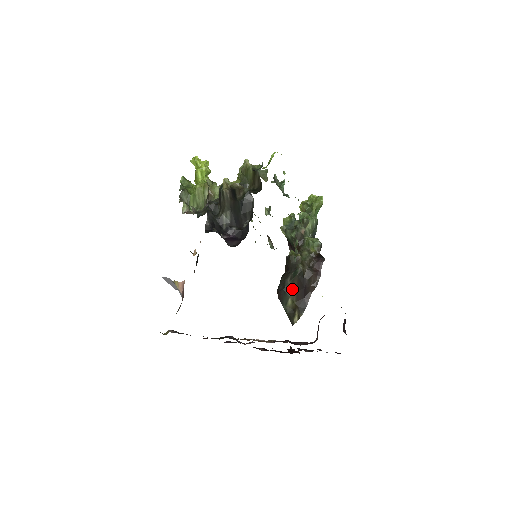
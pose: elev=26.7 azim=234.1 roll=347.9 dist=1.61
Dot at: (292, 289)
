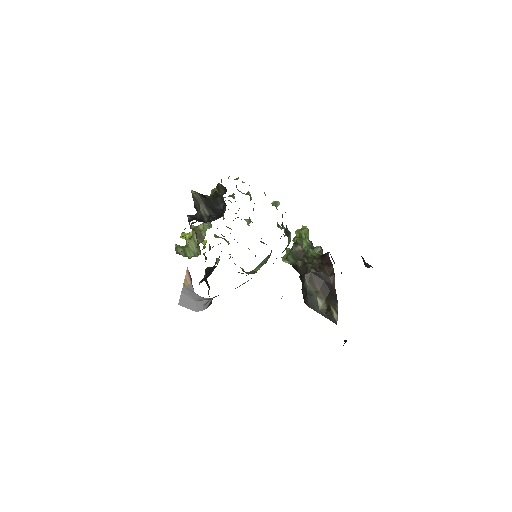
Dot at: (314, 289)
